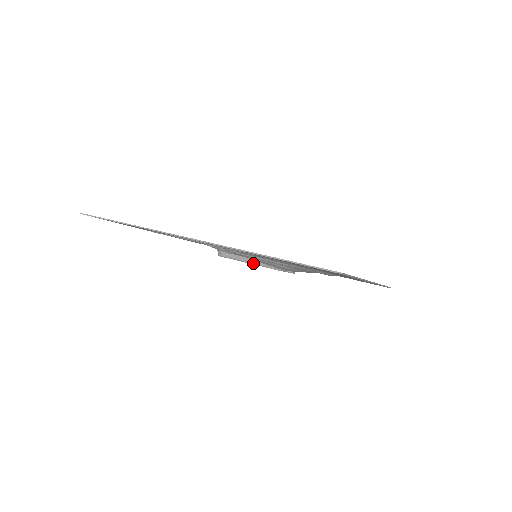
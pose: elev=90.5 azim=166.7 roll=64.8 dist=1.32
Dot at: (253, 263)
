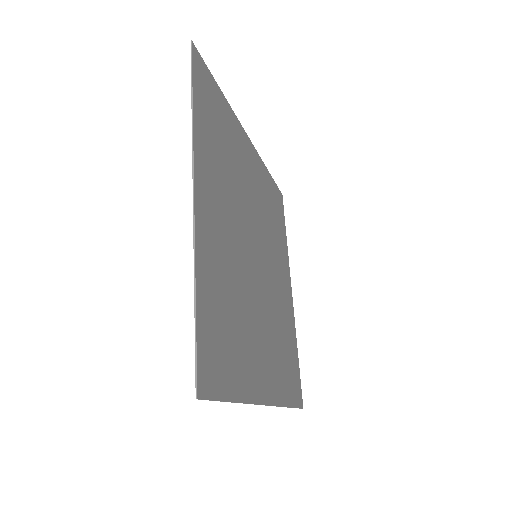
Dot at: occluded
